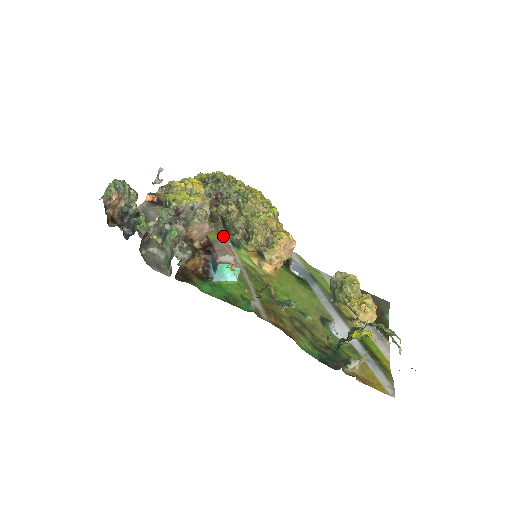
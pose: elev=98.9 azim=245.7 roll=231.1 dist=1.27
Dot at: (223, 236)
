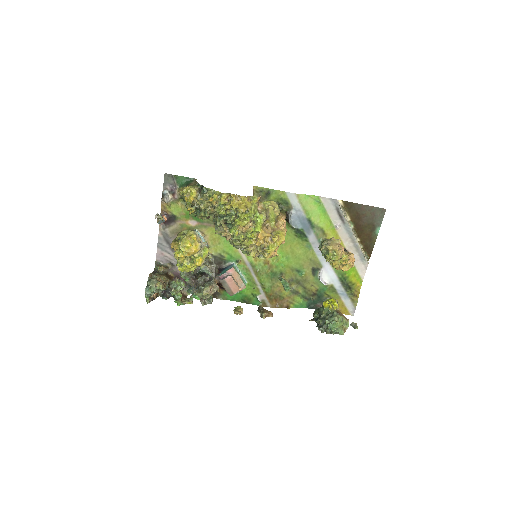
Dot at: occluded
